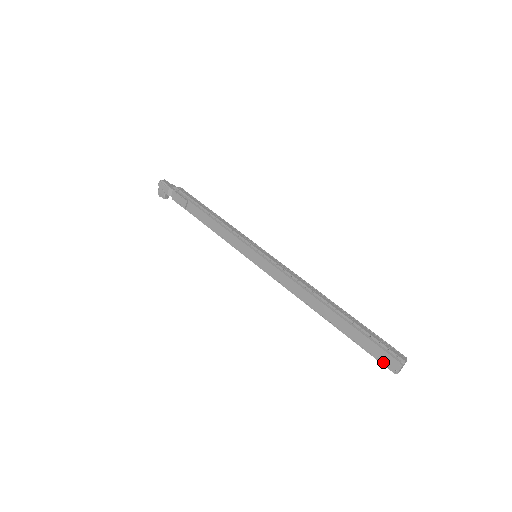
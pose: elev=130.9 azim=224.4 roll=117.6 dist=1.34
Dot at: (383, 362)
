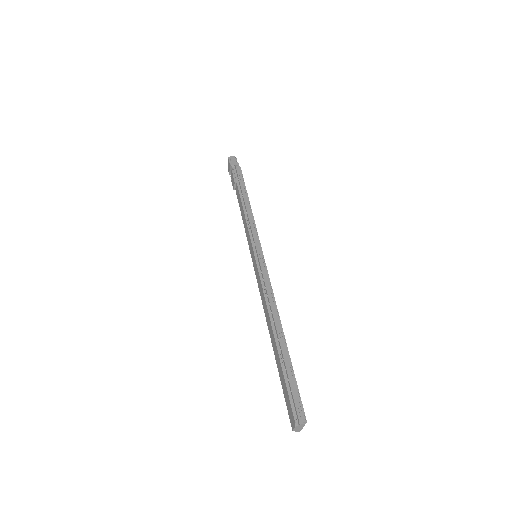
Dot at: (288, 413)
